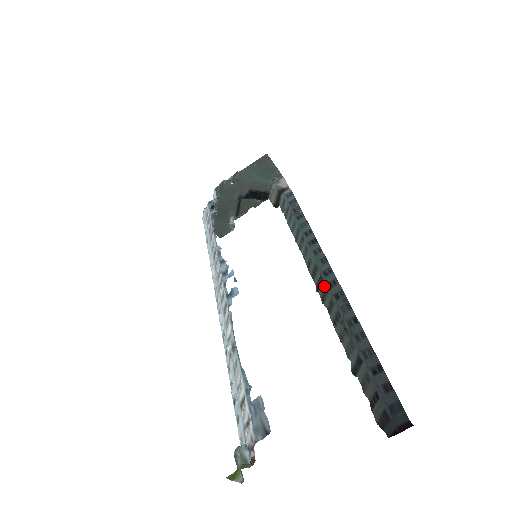
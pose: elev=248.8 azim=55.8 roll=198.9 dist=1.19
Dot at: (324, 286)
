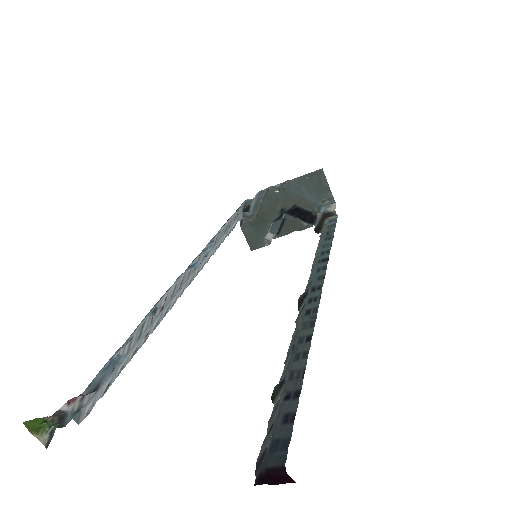
Dot at: (305, 302)
